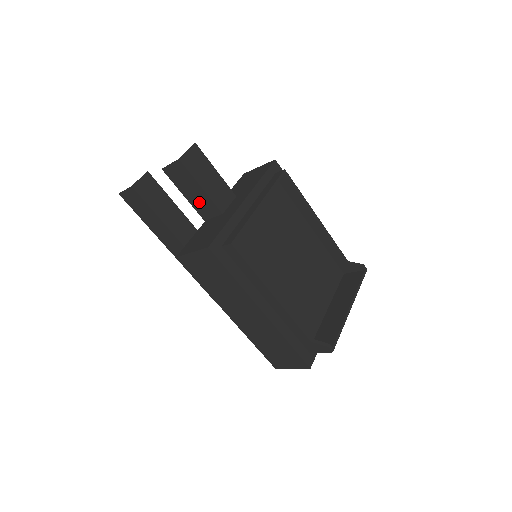
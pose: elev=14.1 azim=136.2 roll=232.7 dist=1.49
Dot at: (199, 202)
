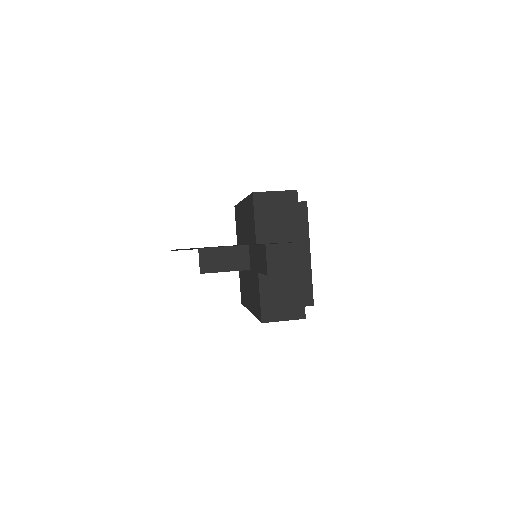
Dot at: occluded
